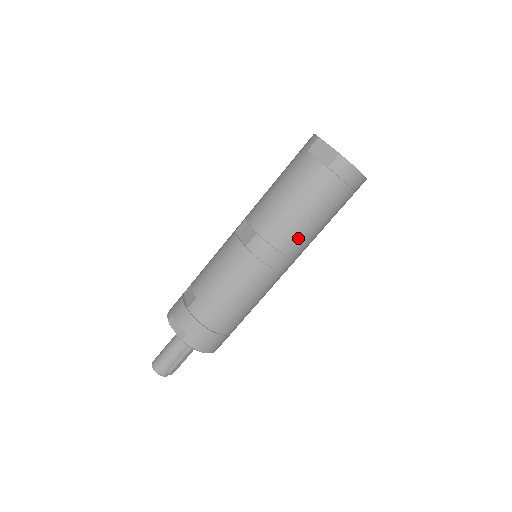
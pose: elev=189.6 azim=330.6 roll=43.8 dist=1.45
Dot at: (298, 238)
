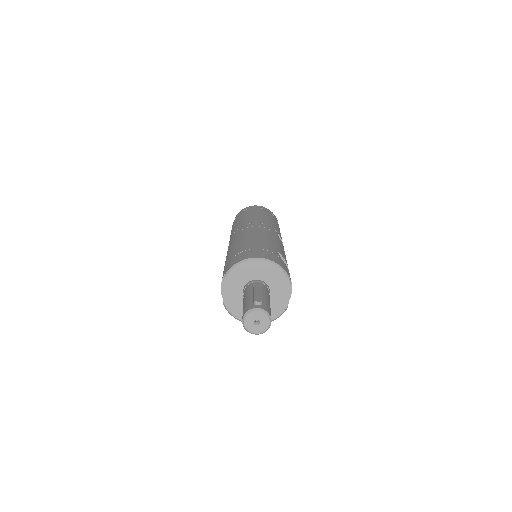
Dot at: (246, 221)
